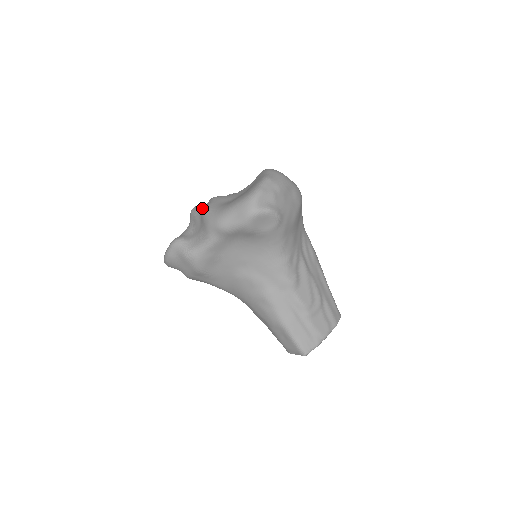
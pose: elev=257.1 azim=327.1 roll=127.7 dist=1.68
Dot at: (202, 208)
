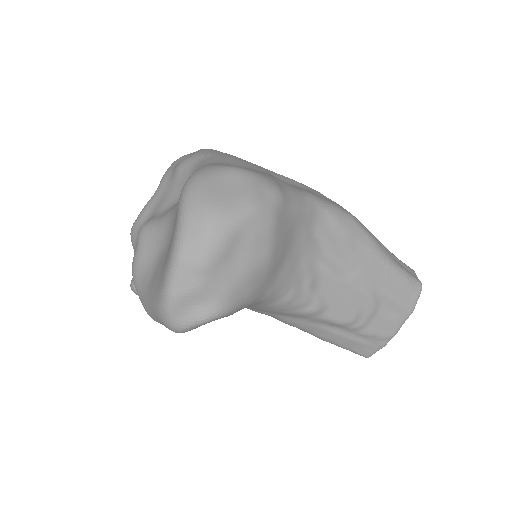
Dot at: (134, 251)
